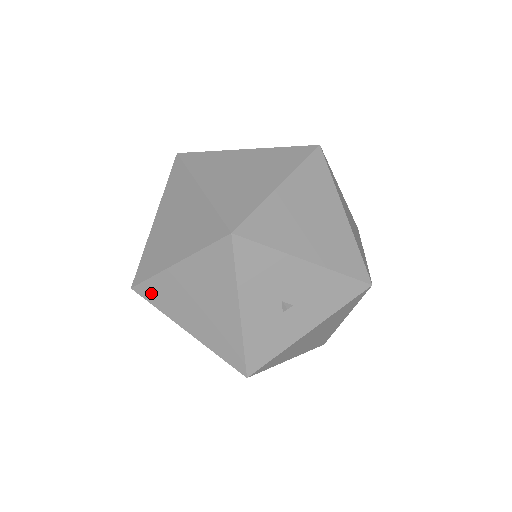
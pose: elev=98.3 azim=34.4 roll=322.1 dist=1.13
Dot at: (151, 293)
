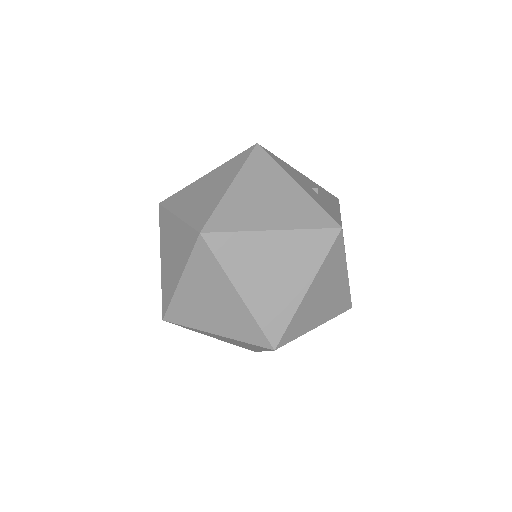
Dot at: (222, 222)
